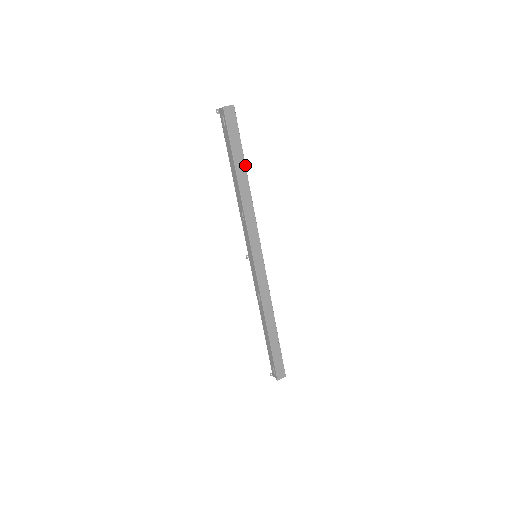
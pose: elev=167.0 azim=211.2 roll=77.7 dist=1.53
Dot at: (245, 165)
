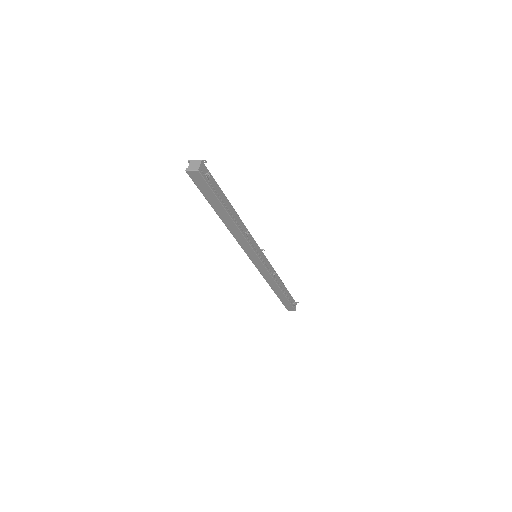
Dot at: (226, 210)
